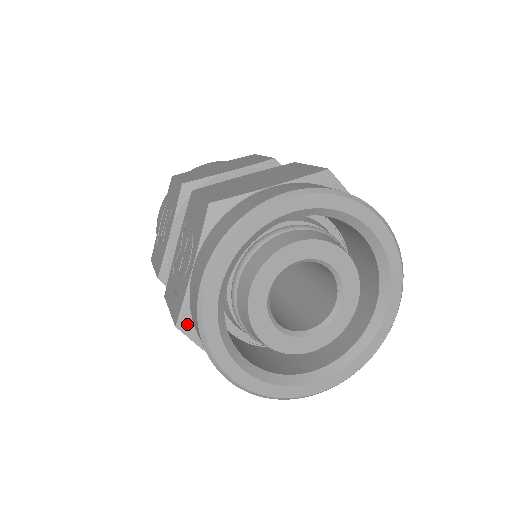
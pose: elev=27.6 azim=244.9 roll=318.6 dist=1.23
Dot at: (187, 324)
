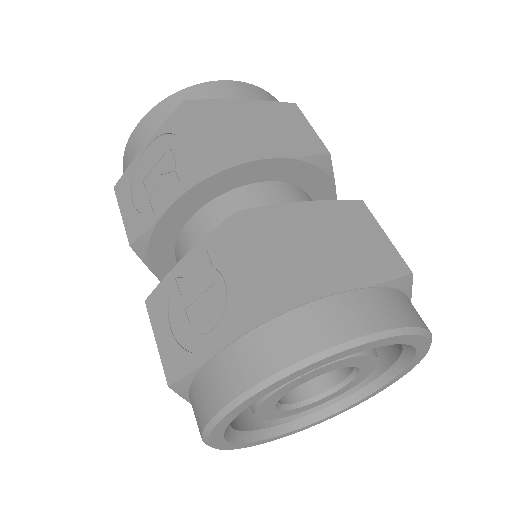
Dot at: (183, 386)
